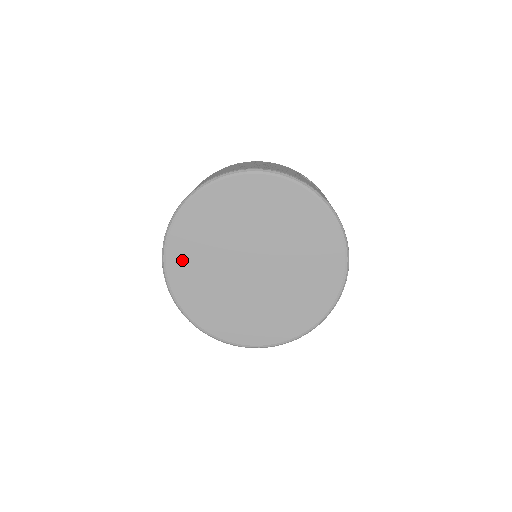
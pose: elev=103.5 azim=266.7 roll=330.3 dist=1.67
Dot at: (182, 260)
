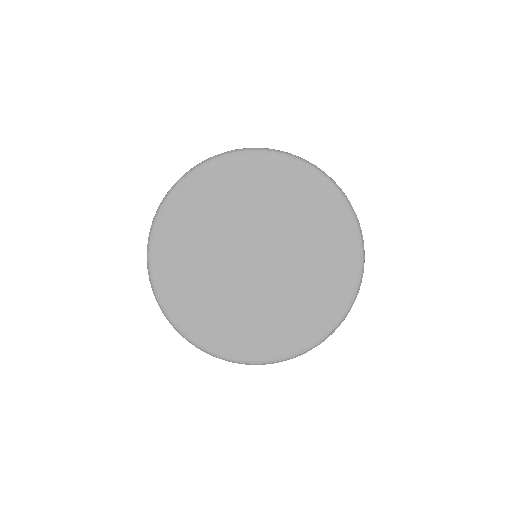
Dot at: (170, 258)
